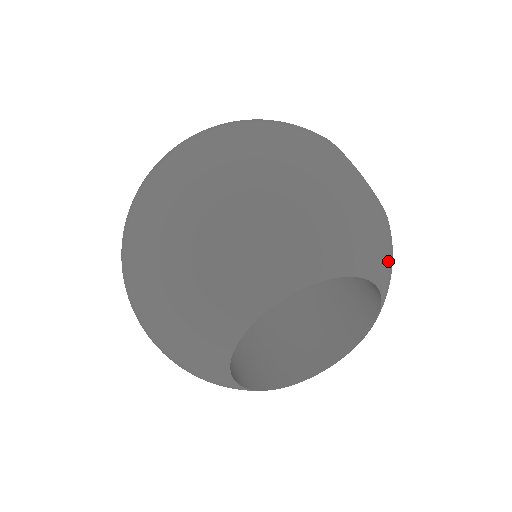
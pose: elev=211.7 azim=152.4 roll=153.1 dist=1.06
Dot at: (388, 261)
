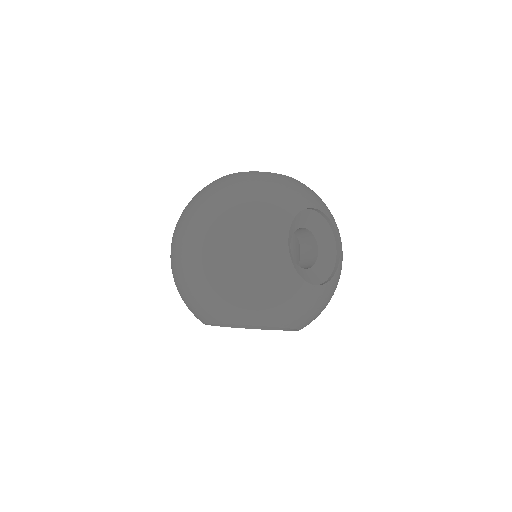
Dot at: (301, 315)
